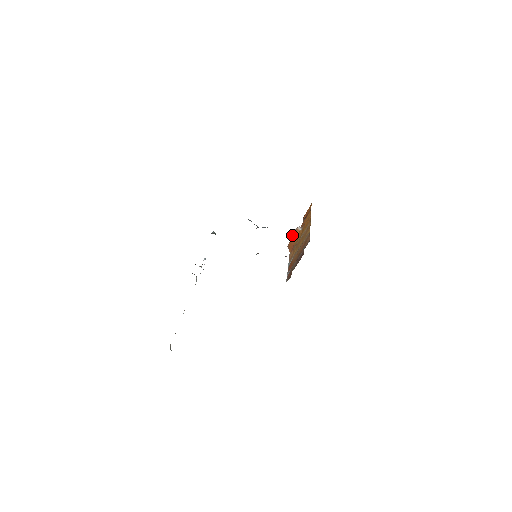
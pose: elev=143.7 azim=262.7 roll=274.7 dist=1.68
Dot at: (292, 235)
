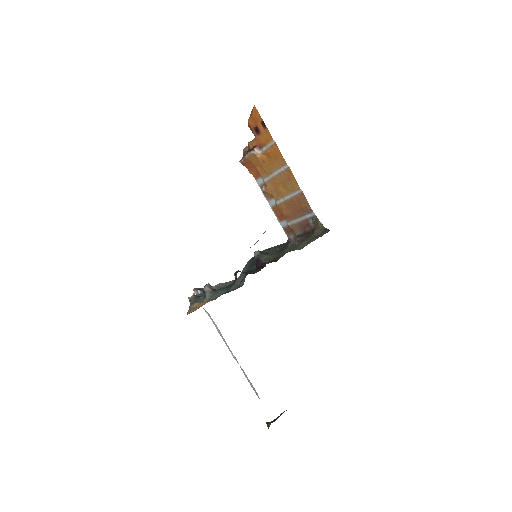
Dot at: (246, 157)
